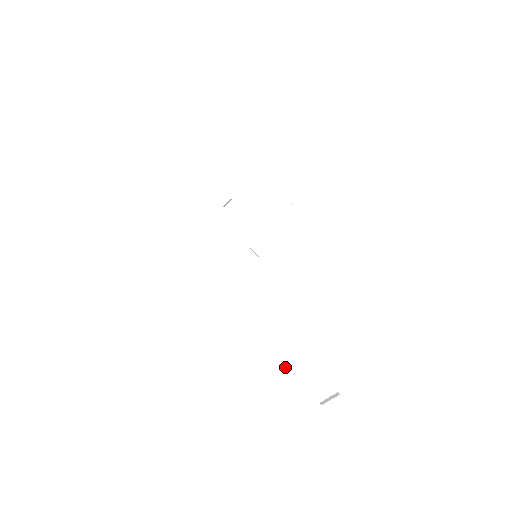
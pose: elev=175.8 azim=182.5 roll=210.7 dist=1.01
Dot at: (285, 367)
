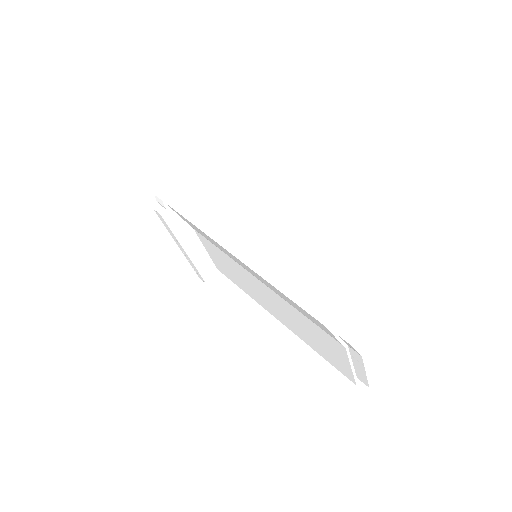
Dot at: (370, 376)
